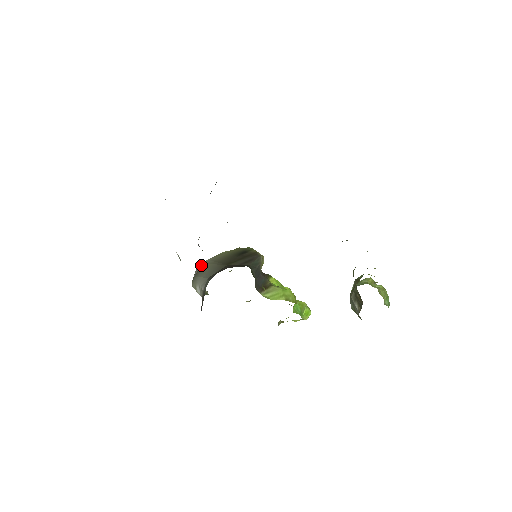
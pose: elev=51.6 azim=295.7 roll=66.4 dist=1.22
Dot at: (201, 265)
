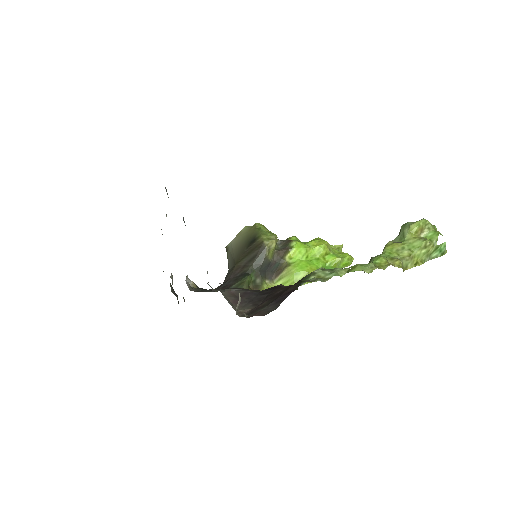
Dot at: (227, 247)
